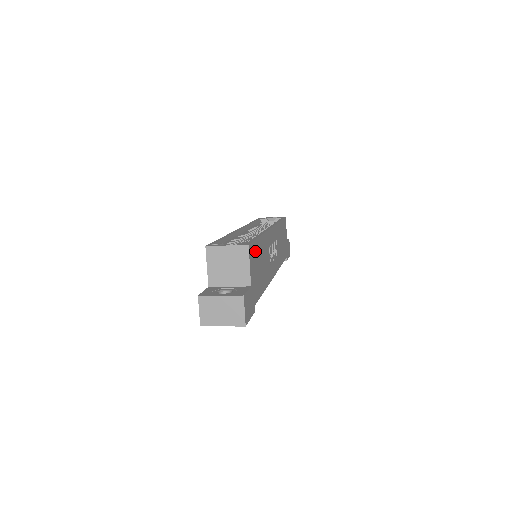
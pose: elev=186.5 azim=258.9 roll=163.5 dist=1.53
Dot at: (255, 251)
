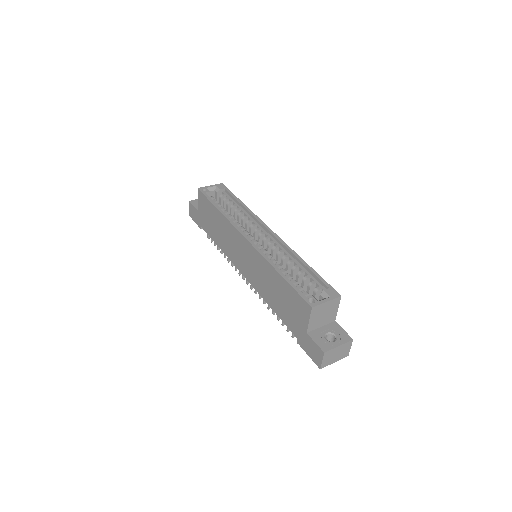
Dot at: occluded
